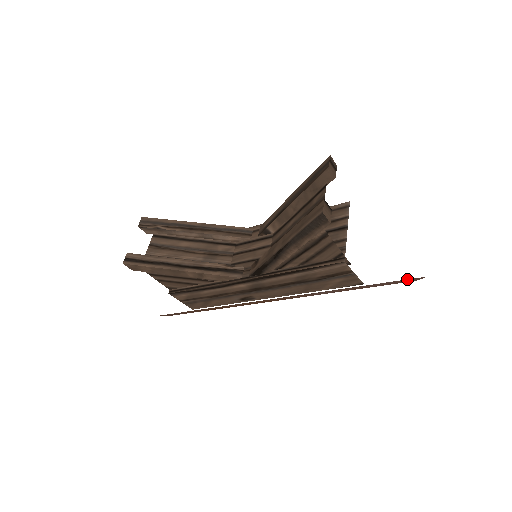
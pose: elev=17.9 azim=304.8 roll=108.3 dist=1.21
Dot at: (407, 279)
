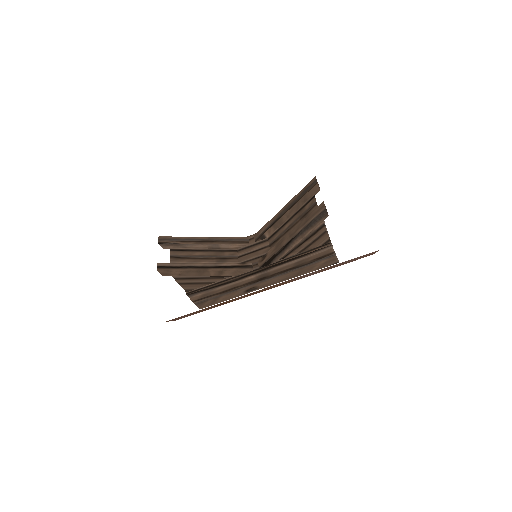
Dot at: occluded
